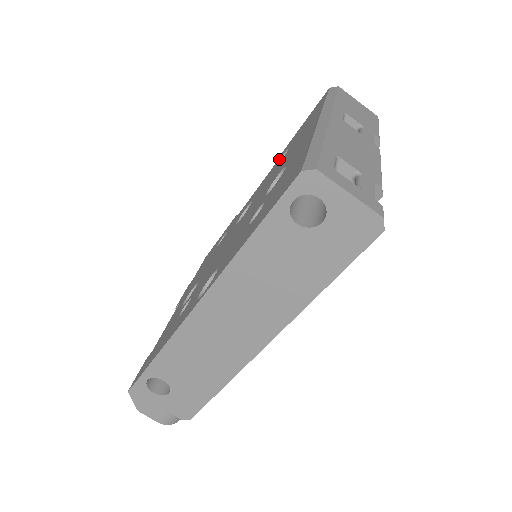
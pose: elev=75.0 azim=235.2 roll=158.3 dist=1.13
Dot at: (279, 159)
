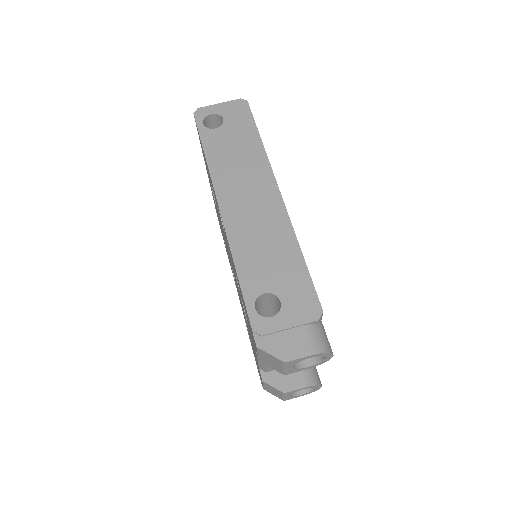
Dot at: occluded
